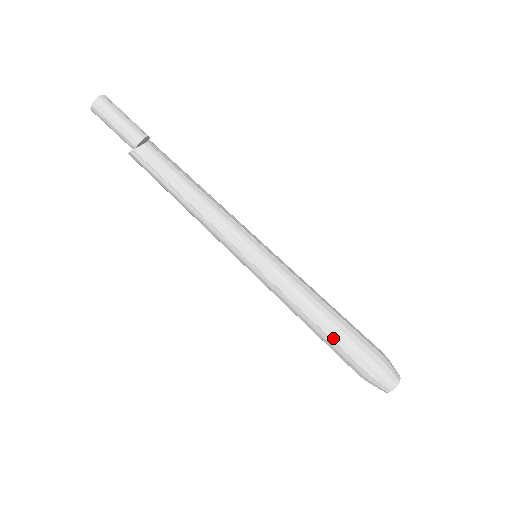
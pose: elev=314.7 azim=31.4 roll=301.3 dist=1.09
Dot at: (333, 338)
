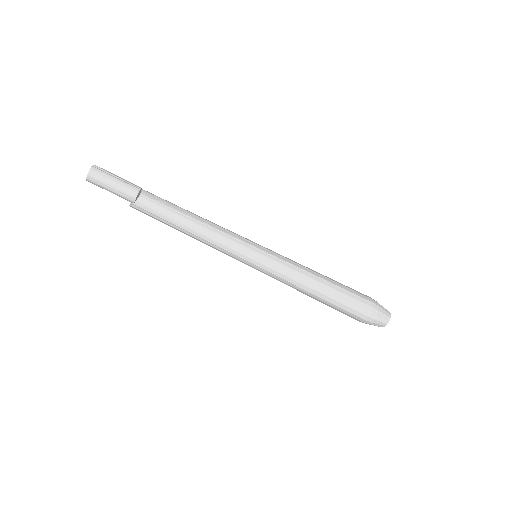
Dot at: (332, 302)
